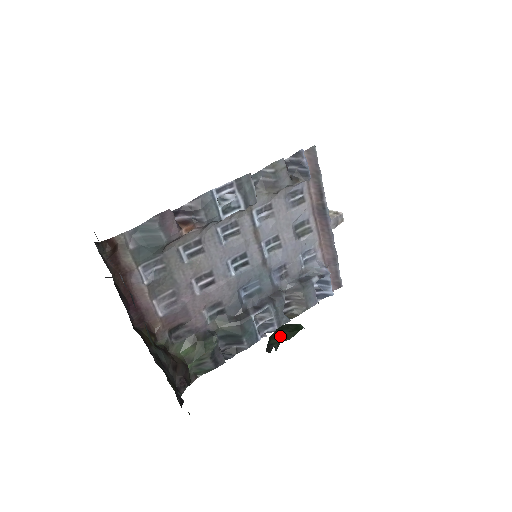
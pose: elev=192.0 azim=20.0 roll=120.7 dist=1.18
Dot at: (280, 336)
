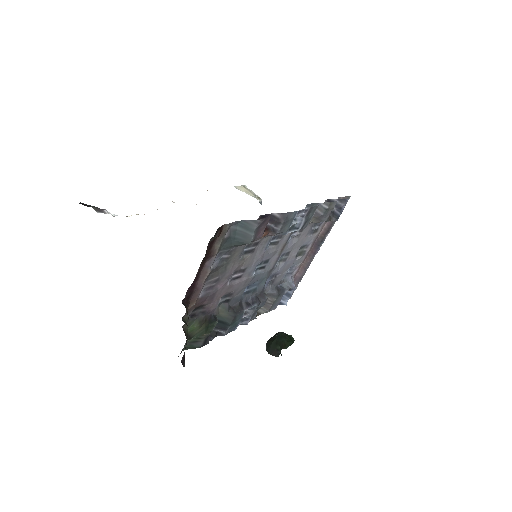
Dot at: (281, 343)
